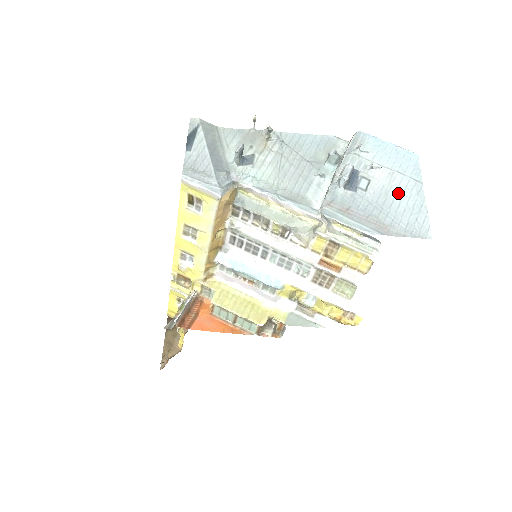
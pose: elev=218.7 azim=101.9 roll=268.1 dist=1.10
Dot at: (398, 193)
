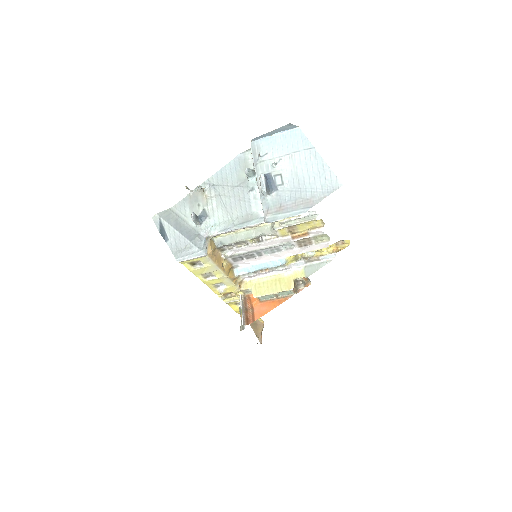
Dot at: (303, 168)
